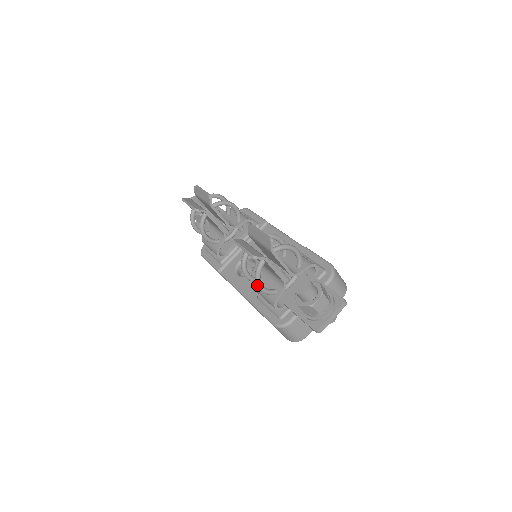
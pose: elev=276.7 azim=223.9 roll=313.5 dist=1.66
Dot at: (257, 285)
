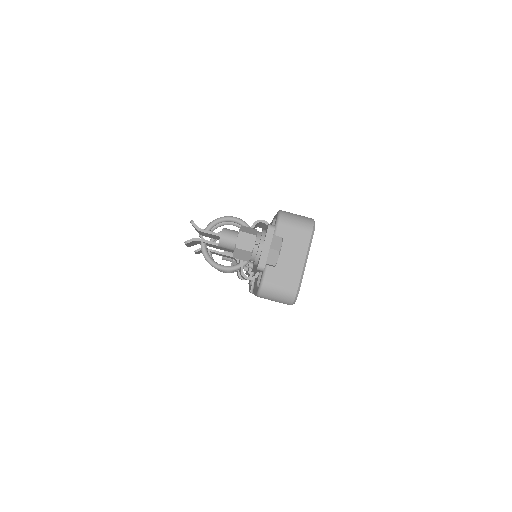
Dot at: occluded
